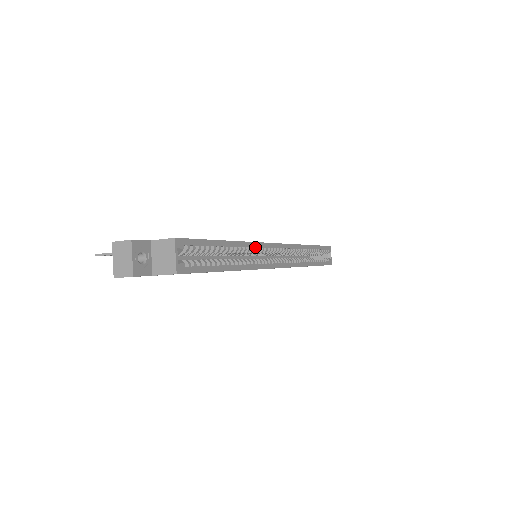
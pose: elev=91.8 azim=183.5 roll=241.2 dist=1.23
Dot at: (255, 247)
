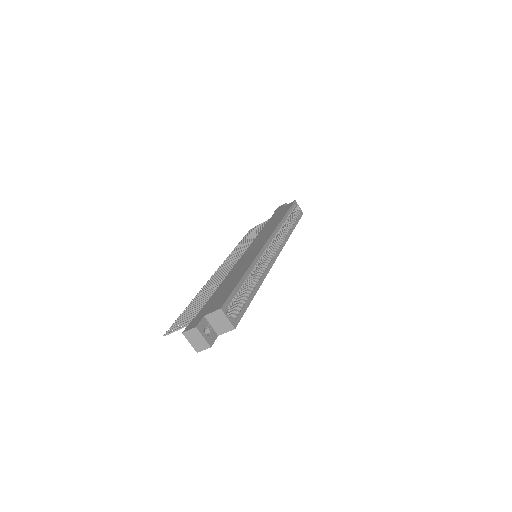
Dot at: (258, 260)
